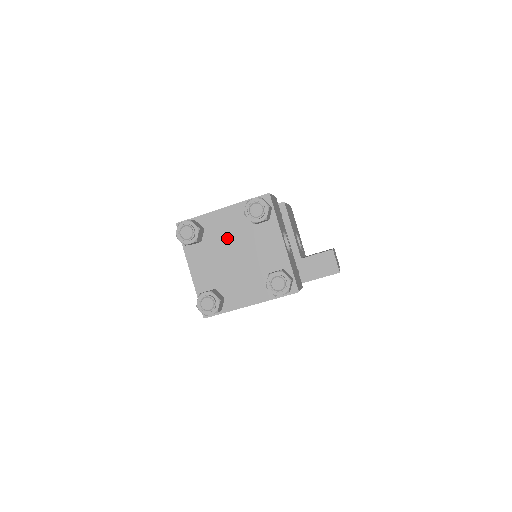
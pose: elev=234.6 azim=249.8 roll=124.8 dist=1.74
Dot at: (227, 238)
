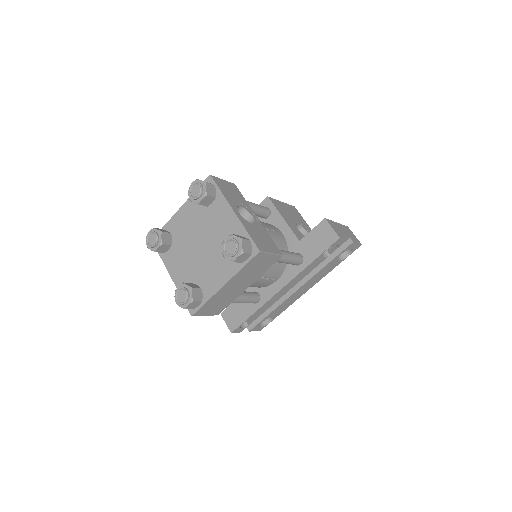
Dot at: (190, 232)
